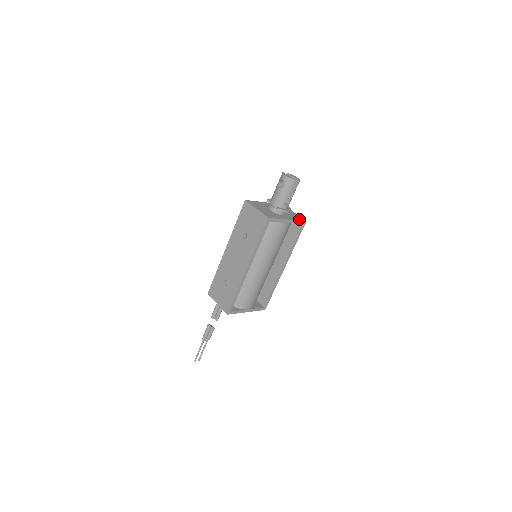
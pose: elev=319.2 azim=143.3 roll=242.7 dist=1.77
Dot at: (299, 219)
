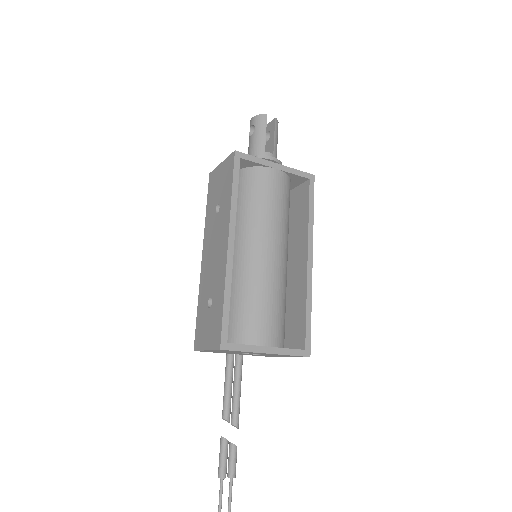
Dot at: (300, 173)
